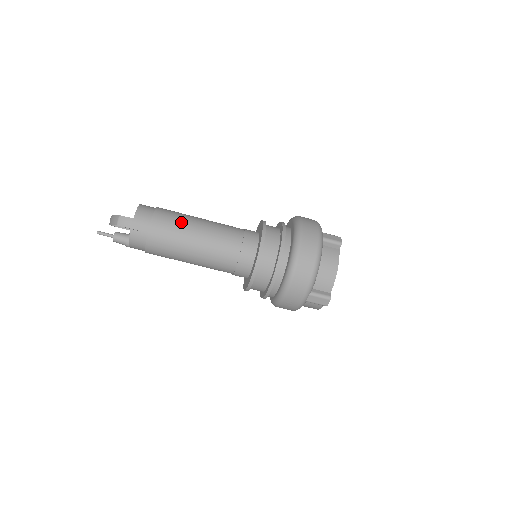
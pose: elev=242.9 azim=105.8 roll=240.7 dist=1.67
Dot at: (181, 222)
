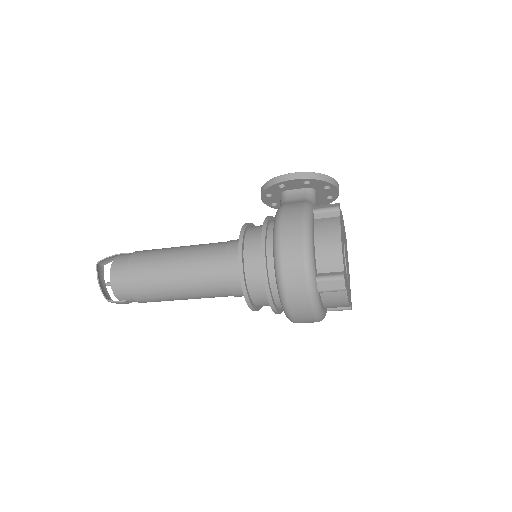
Dot at: (159, 293)
